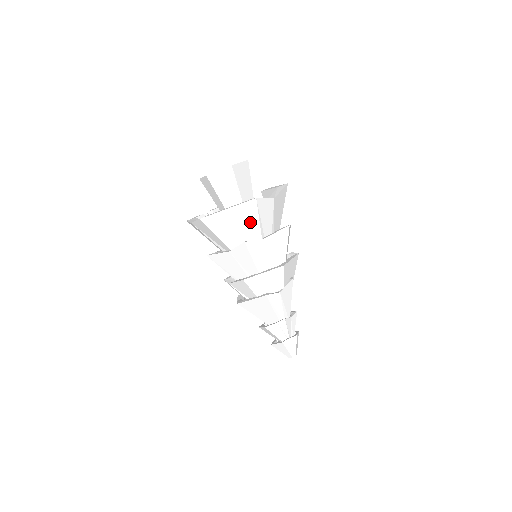
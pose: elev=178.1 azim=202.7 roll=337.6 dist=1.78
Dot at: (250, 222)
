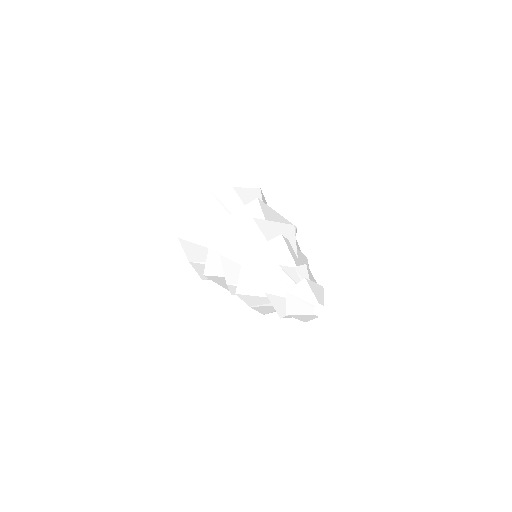
Dot at: (215, 212)
